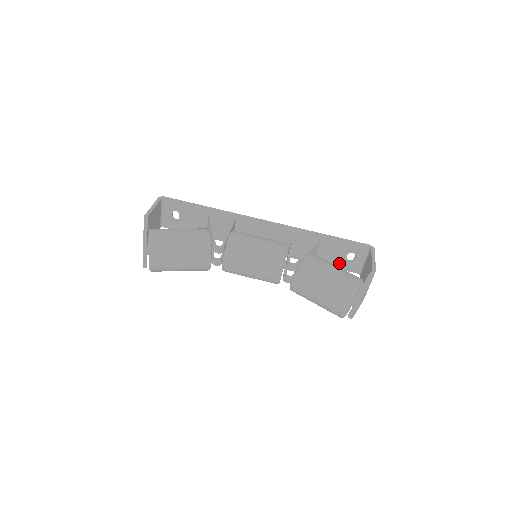
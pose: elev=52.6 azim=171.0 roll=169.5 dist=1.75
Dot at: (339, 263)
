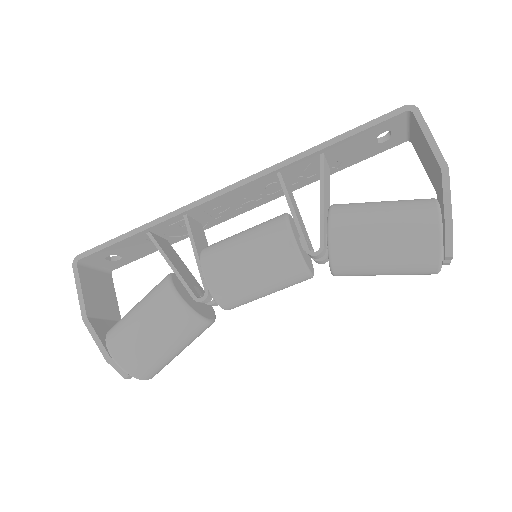
Dot at: (370, 152)
